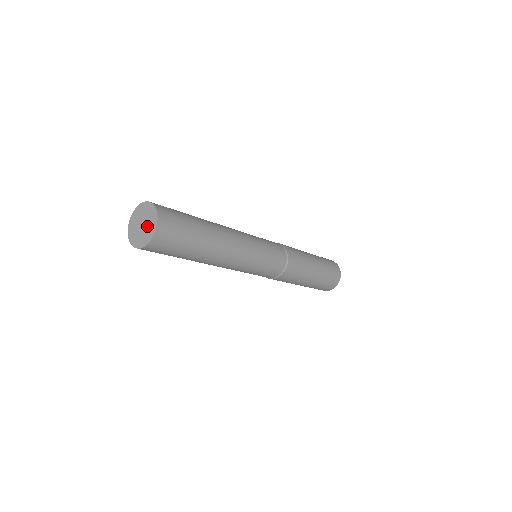
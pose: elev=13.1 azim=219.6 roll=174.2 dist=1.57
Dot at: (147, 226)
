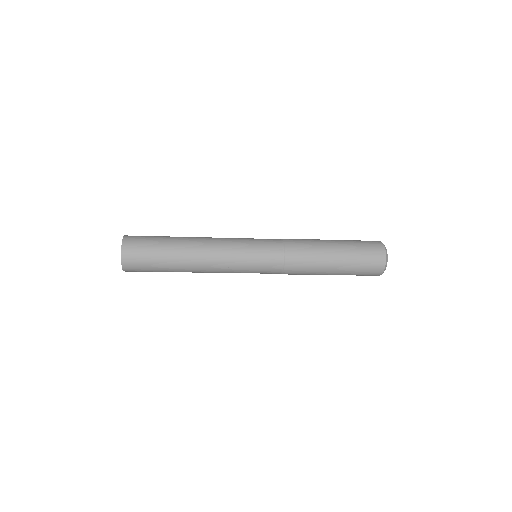
Dot at: occluded
